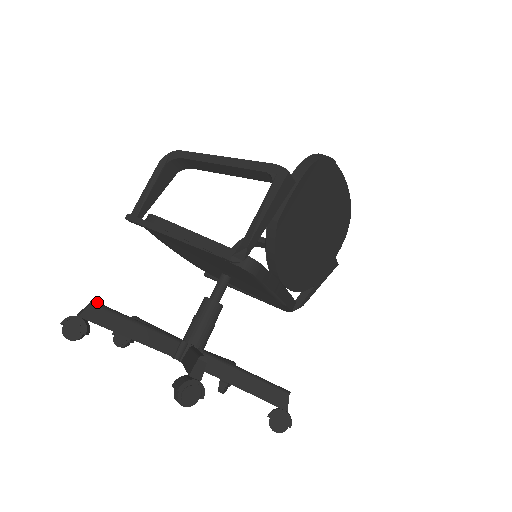
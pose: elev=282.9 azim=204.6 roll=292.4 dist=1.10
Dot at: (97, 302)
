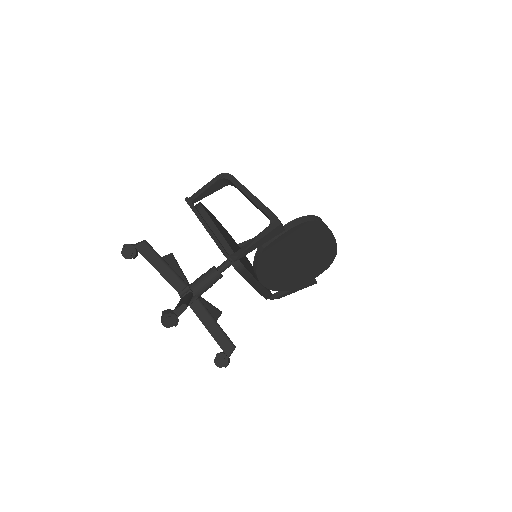
Dot at: occluded
